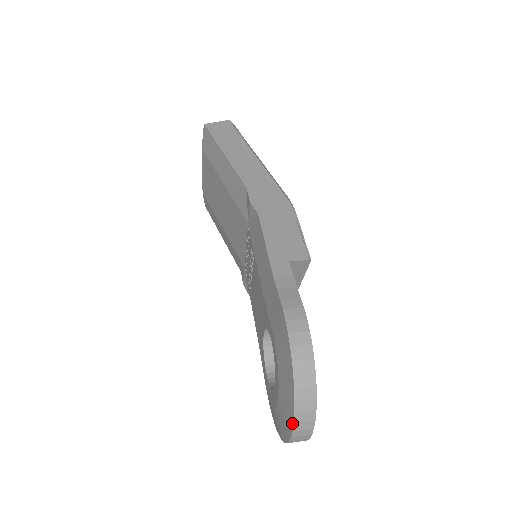
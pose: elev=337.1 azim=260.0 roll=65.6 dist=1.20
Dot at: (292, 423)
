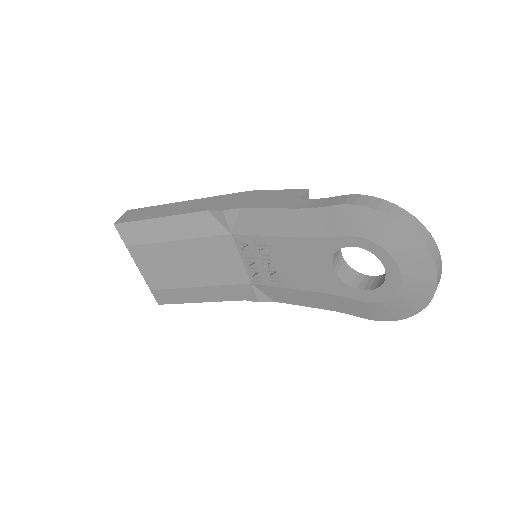
Dot at: (430, 258)
